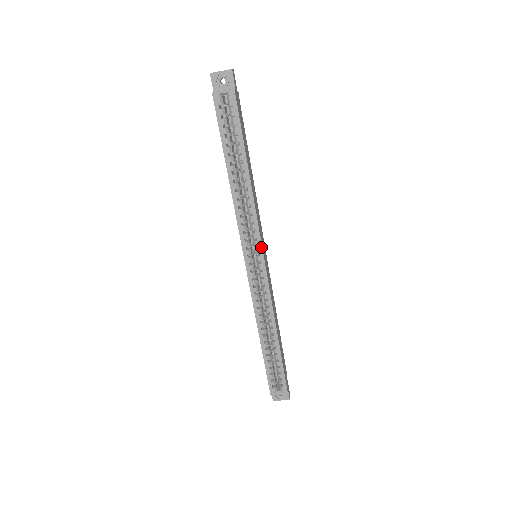
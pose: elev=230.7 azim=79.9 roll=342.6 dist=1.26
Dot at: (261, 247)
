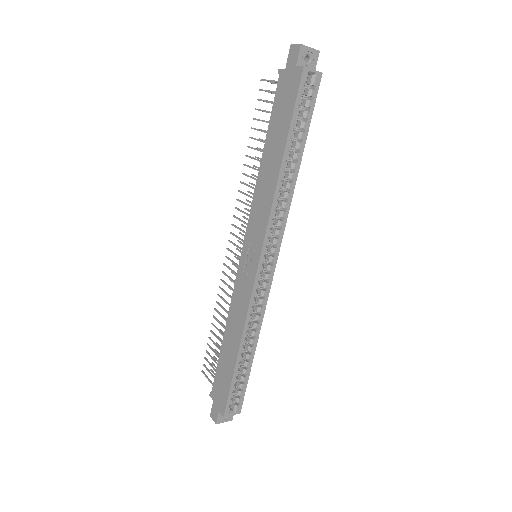
Dot at: (279, 247)
